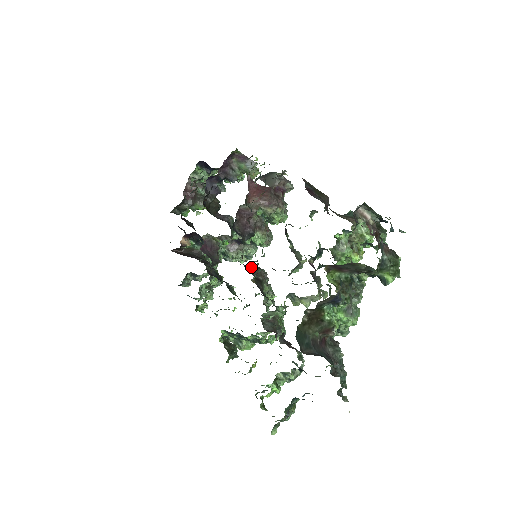
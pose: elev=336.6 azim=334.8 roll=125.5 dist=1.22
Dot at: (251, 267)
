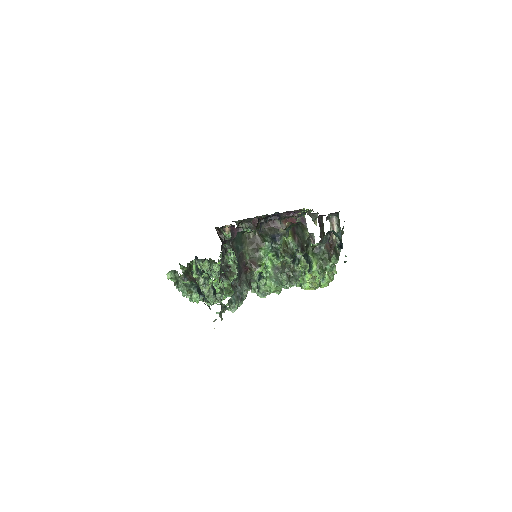
Dot at: occluded
